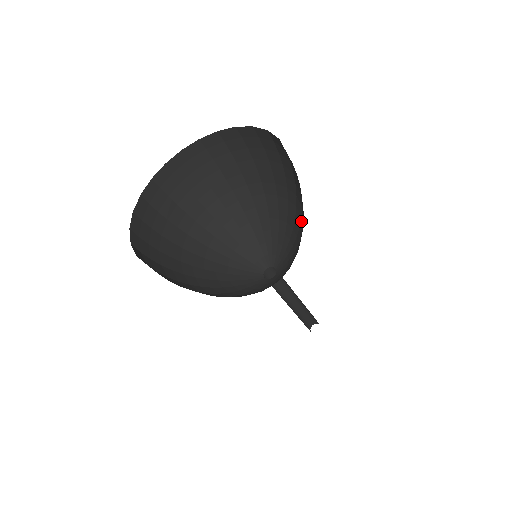
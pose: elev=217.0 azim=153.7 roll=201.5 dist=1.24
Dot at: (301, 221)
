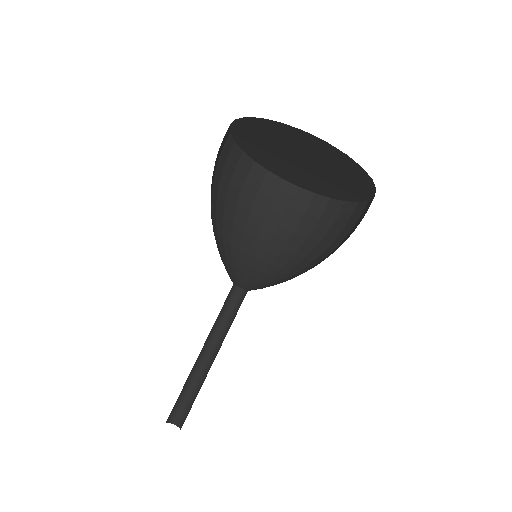
Dot at: occluded
